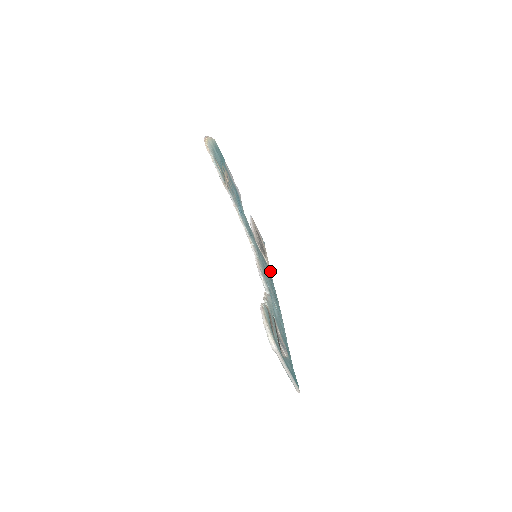
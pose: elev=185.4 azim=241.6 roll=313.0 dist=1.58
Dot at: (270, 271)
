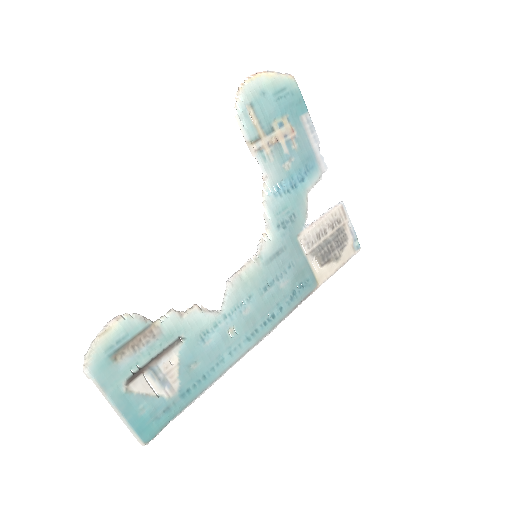
Dot at: (316, 287)
